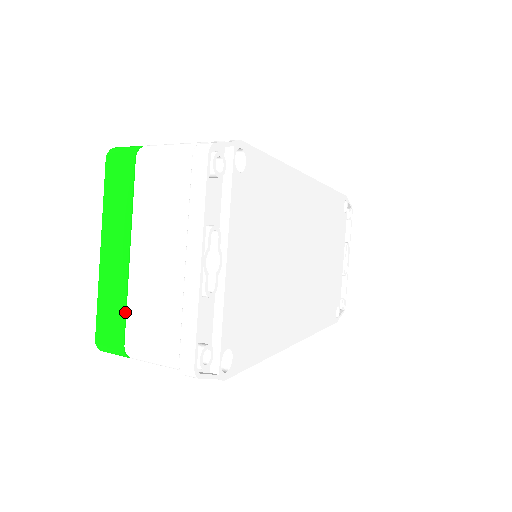
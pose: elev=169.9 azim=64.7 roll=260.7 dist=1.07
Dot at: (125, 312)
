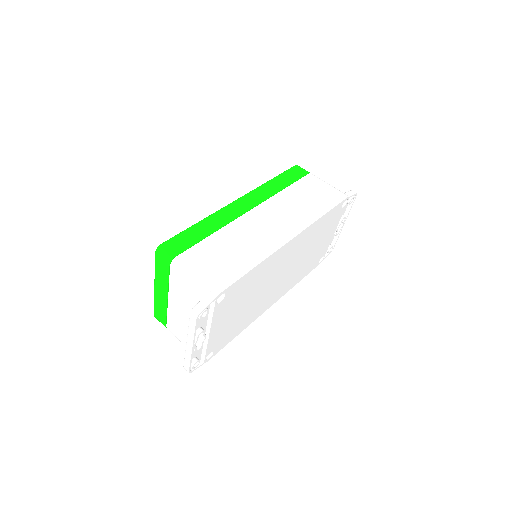
Dot at: (166, 317)
